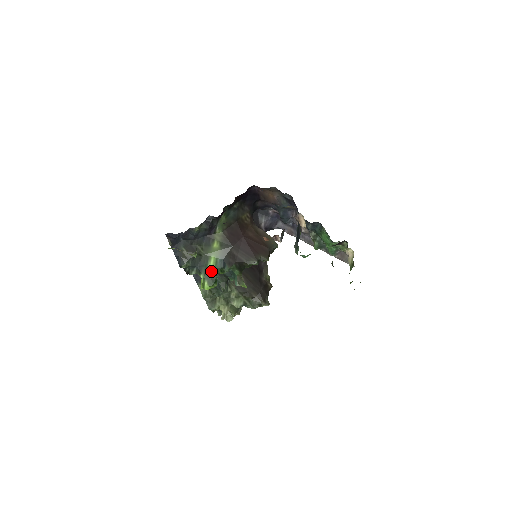
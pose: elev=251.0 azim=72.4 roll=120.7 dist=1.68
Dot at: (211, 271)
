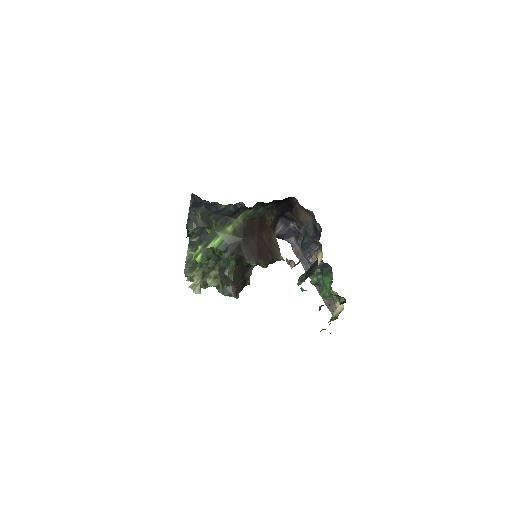
Dot at: (211, 248)
